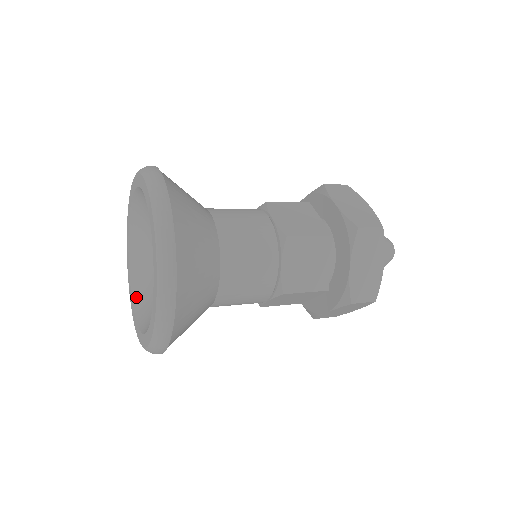
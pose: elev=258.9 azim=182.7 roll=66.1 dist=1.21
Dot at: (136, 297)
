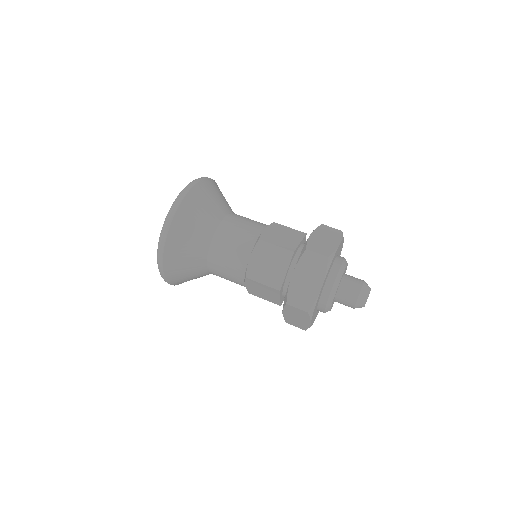
Dot at: occluded
